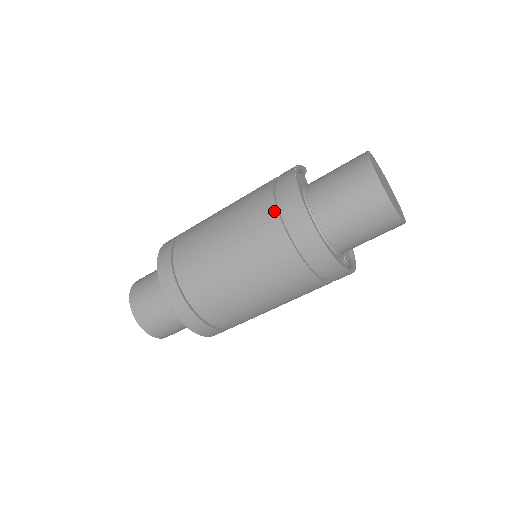
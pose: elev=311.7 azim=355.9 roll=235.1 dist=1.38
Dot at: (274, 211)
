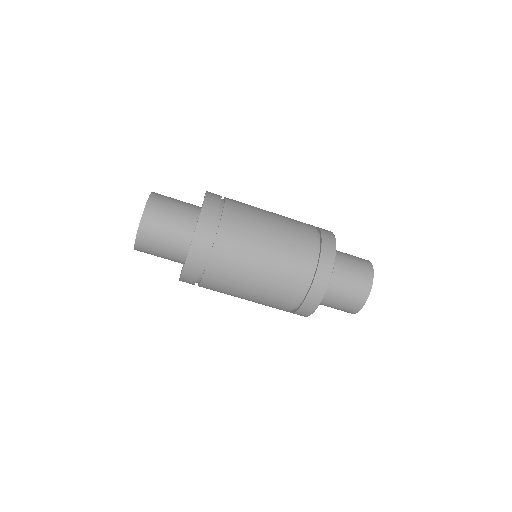
Dot at: (315, 249)
